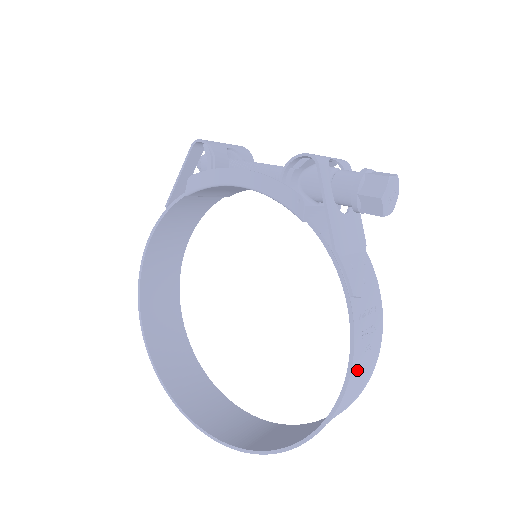
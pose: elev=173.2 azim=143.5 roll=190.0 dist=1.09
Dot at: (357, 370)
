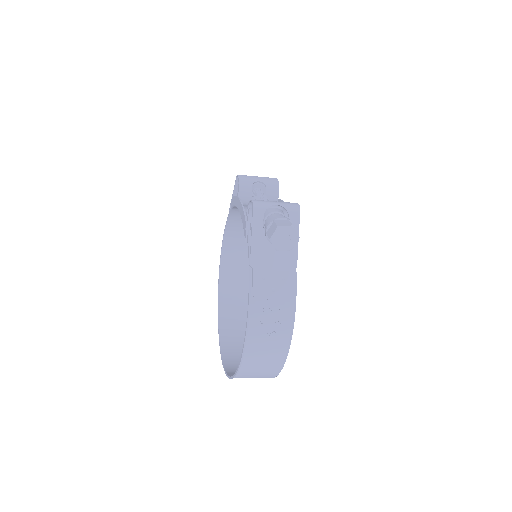
Dot at: (257, 344)
